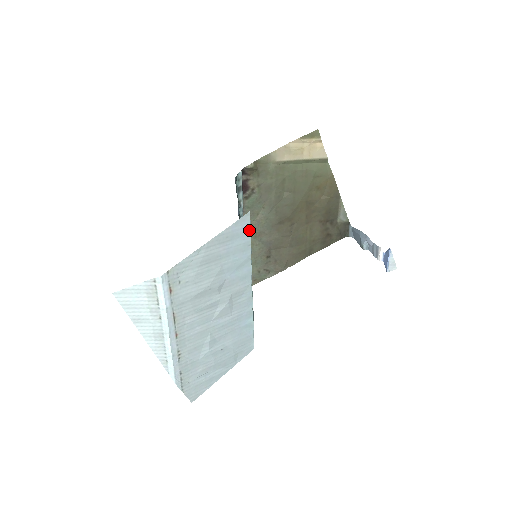
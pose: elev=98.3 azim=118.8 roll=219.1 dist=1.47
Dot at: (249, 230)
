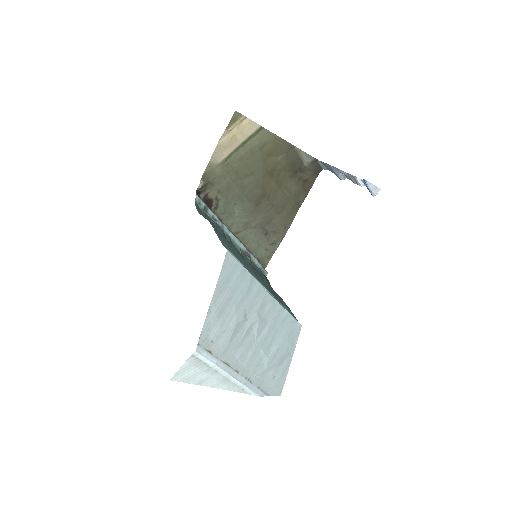
Dot at: (237, 262)
